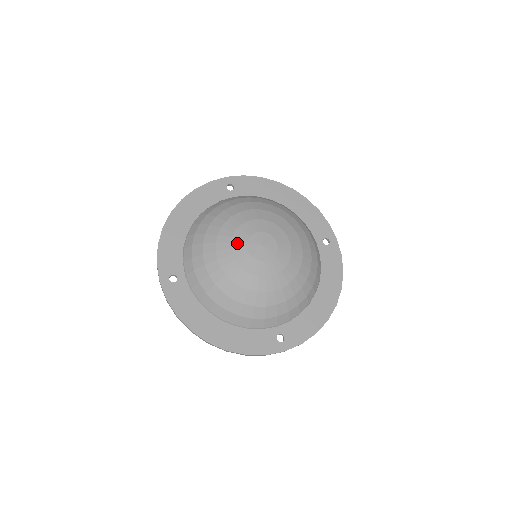
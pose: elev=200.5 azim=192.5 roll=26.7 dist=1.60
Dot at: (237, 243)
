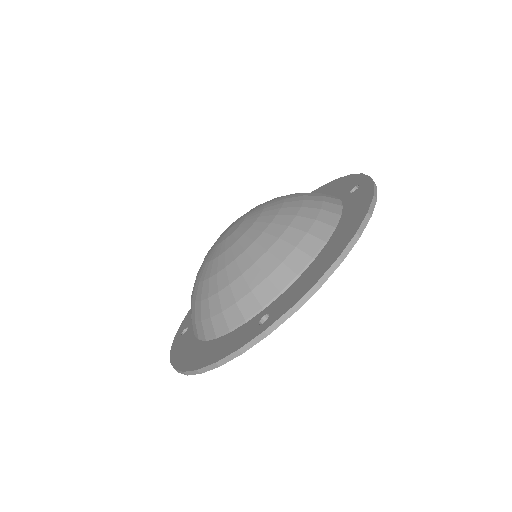
Dot at: occluded
